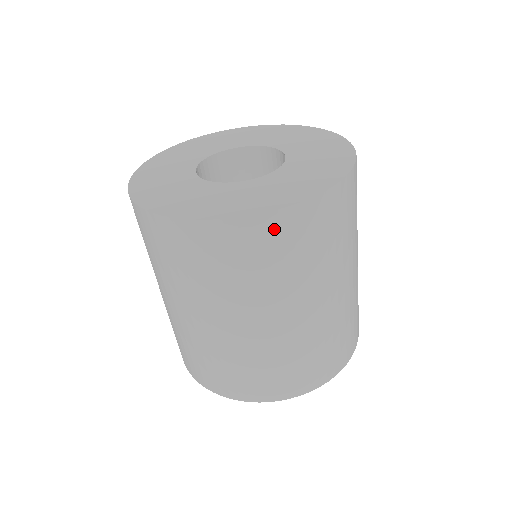
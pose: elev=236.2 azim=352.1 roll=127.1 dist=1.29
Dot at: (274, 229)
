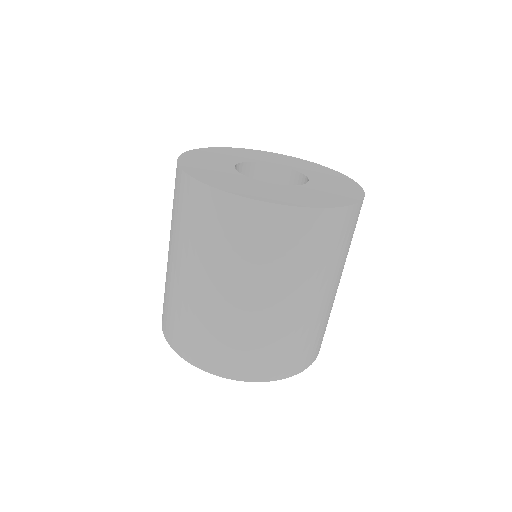
Dot at: (244, 213)
